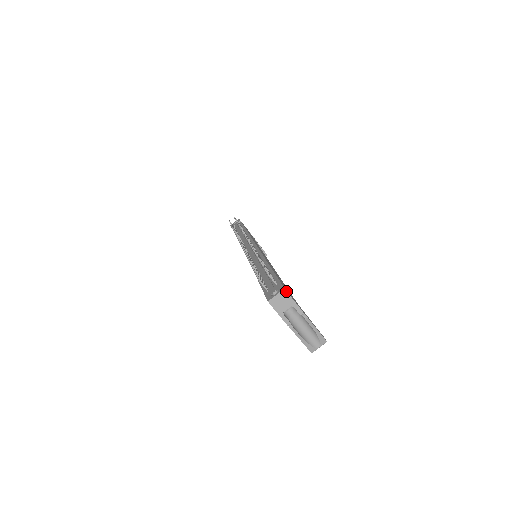
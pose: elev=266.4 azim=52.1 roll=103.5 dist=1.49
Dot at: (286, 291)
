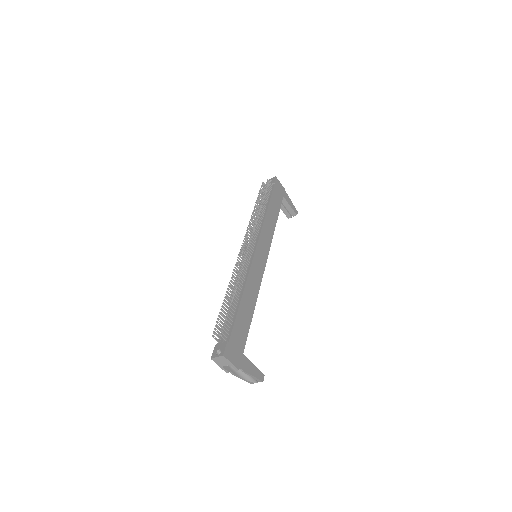
Dot at: (224, 357)
